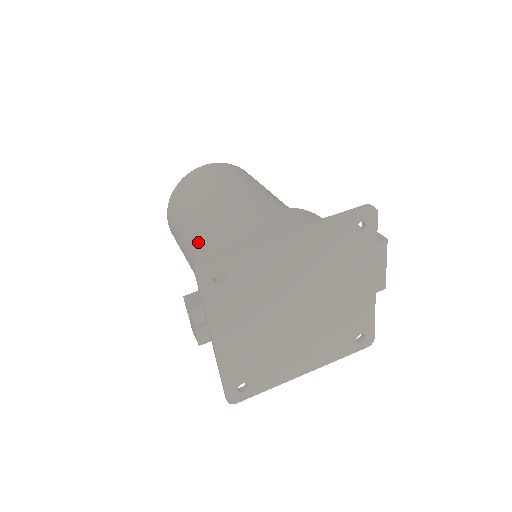
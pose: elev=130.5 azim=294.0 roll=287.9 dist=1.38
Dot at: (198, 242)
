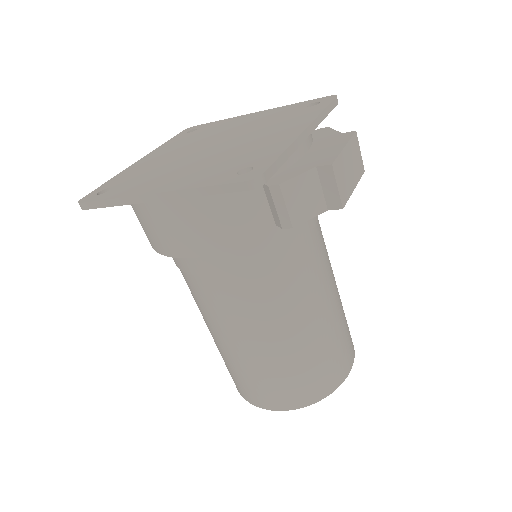
Dot at: occluded
